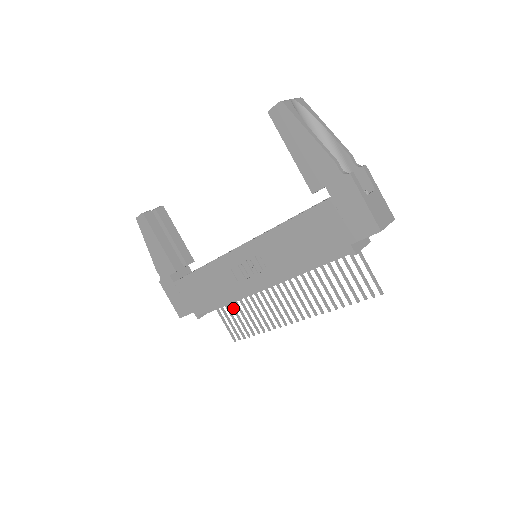
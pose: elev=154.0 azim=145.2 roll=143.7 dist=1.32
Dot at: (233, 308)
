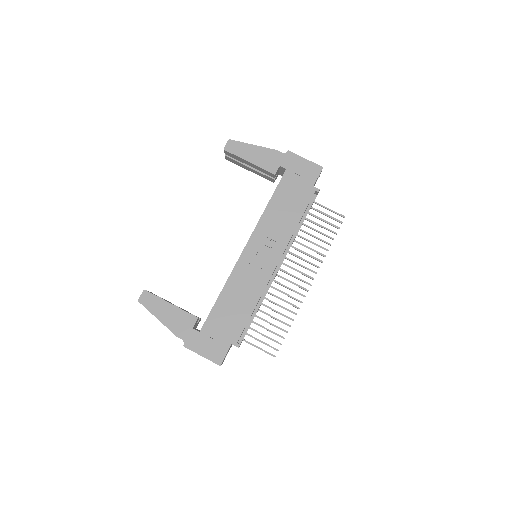
Dot at: (258, 324)
